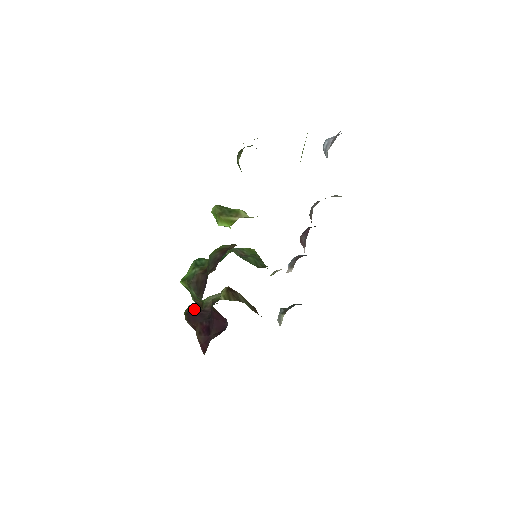
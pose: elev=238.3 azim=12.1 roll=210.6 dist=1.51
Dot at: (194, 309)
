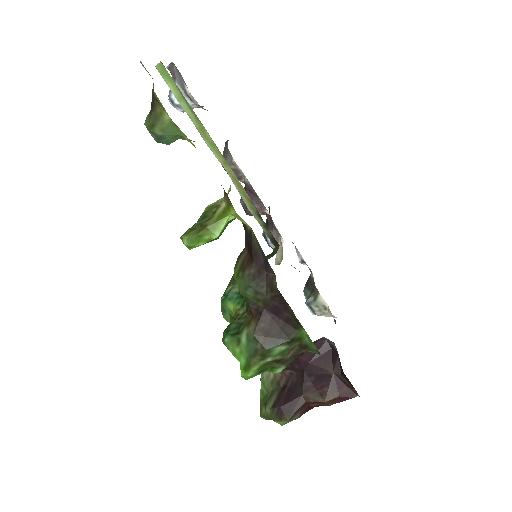
Dot at: (276, 401)
